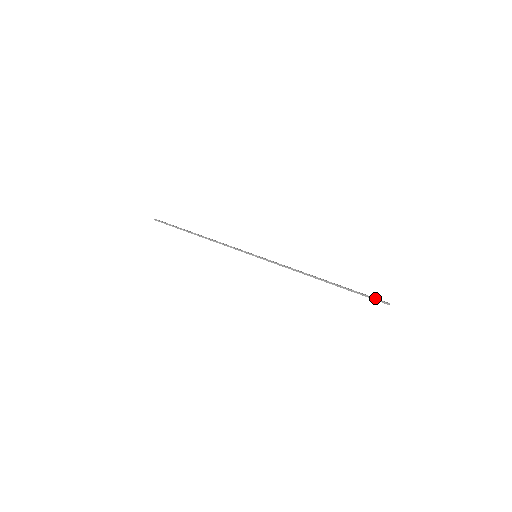
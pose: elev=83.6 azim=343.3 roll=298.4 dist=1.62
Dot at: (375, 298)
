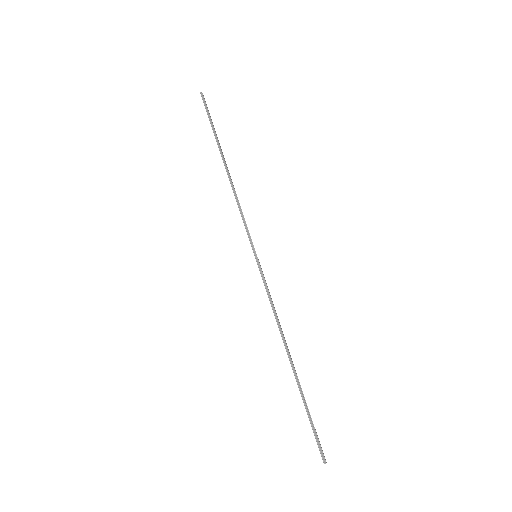
Dot at: (319, 441)
